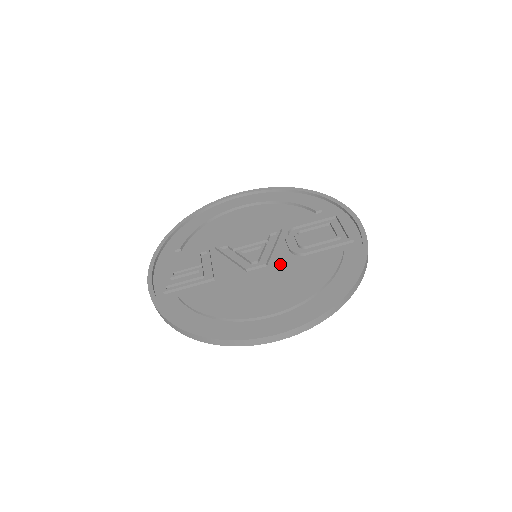
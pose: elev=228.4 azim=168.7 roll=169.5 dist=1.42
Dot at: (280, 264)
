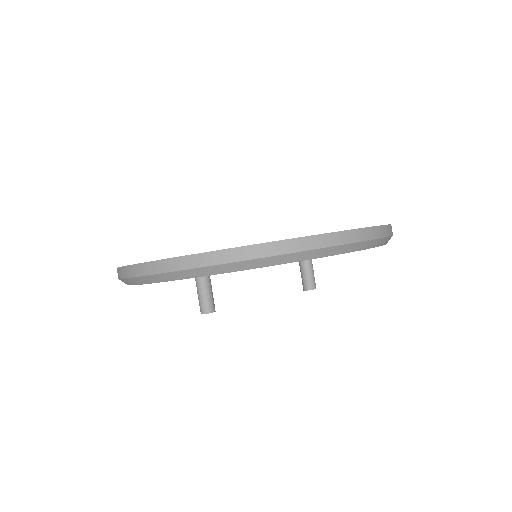
Dot at: occluded
